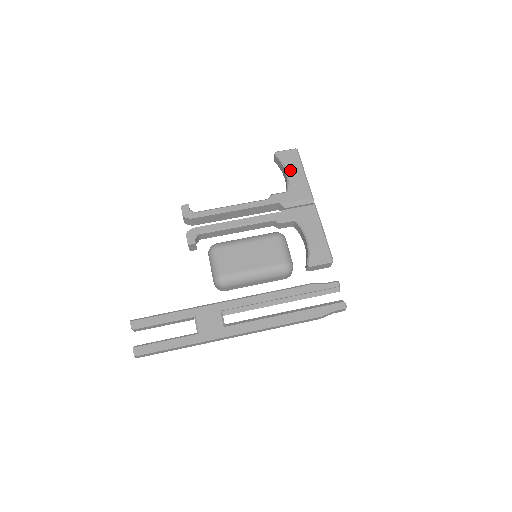
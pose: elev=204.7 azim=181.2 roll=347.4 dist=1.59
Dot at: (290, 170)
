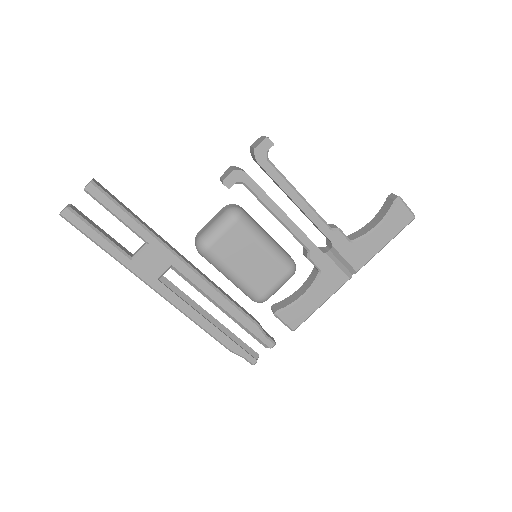
Dot at: (382, 229)
